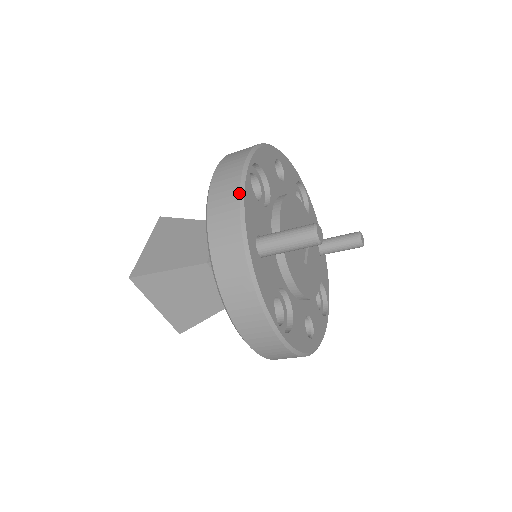
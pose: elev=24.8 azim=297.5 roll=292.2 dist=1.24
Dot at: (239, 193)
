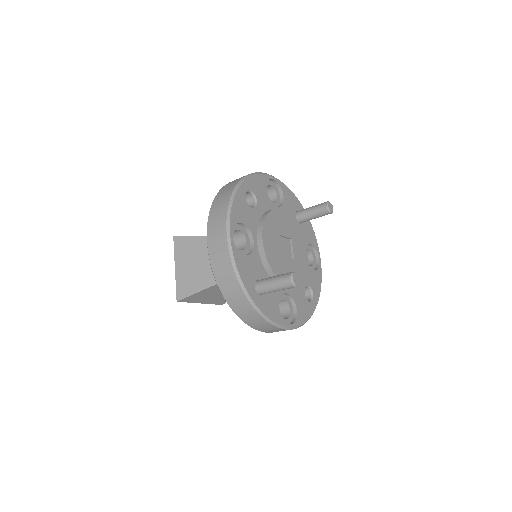
Dot at: (233, 268)
